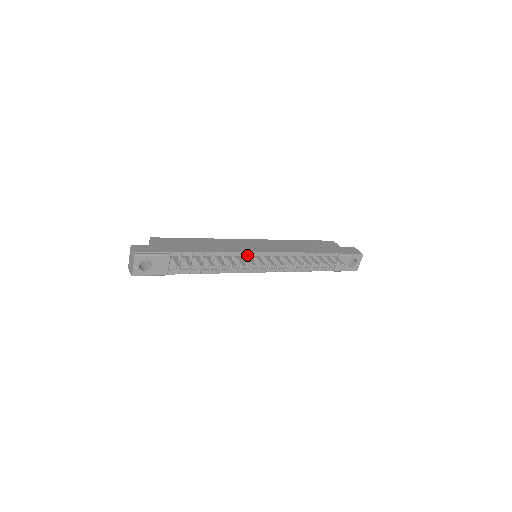
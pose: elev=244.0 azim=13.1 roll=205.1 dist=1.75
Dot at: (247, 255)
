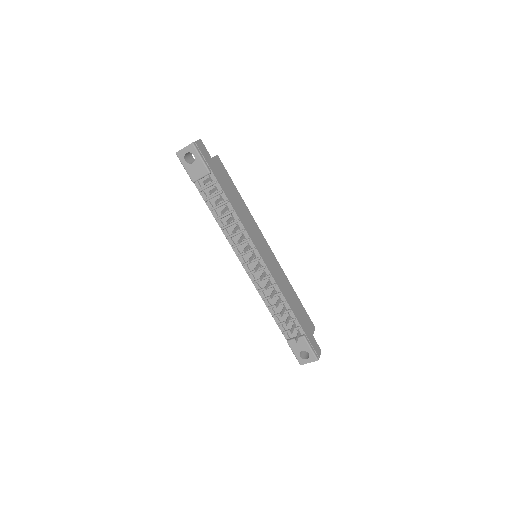
Dot at: (250, 243)
